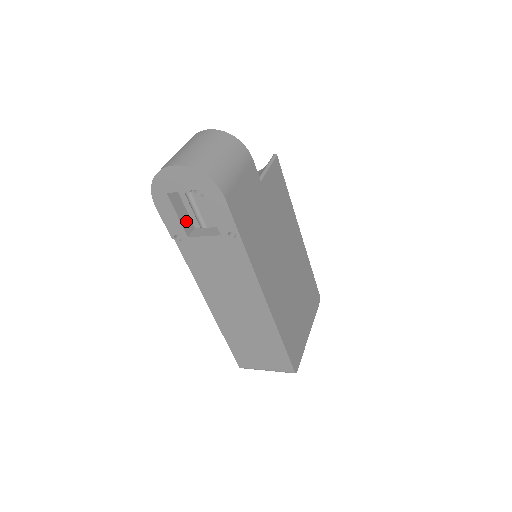
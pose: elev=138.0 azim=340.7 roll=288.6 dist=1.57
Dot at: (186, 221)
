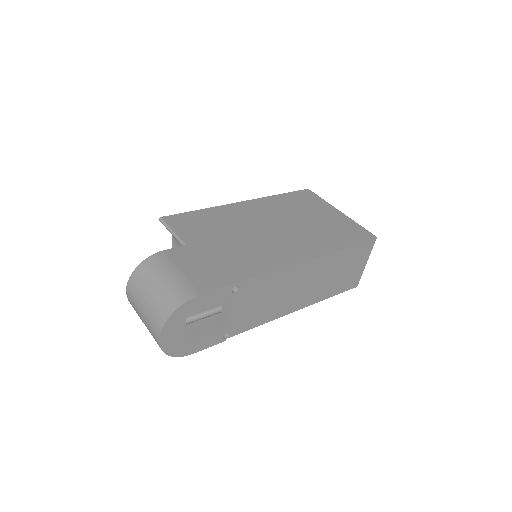
Dot at: (212, 326)
